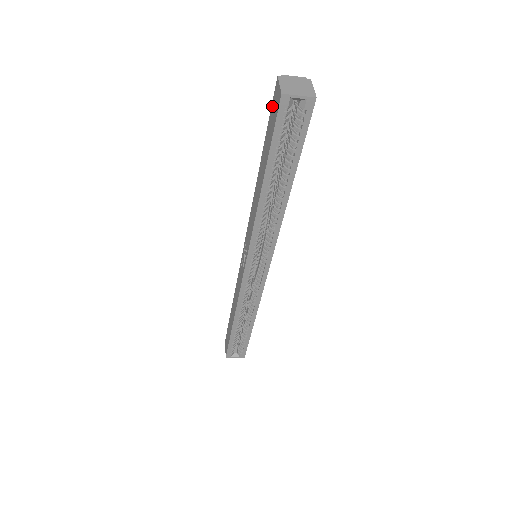
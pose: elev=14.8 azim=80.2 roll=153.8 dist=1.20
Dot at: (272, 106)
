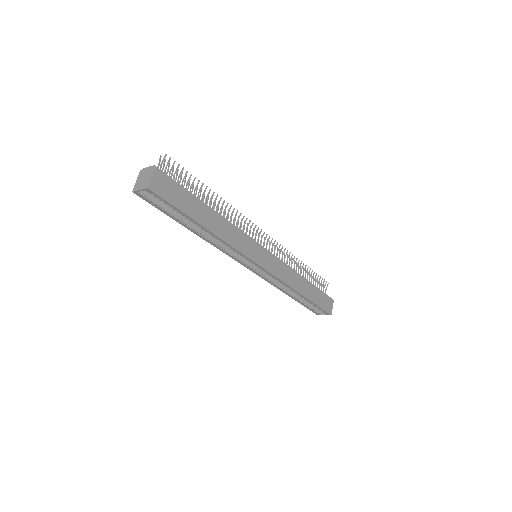
Dot at: occluded
